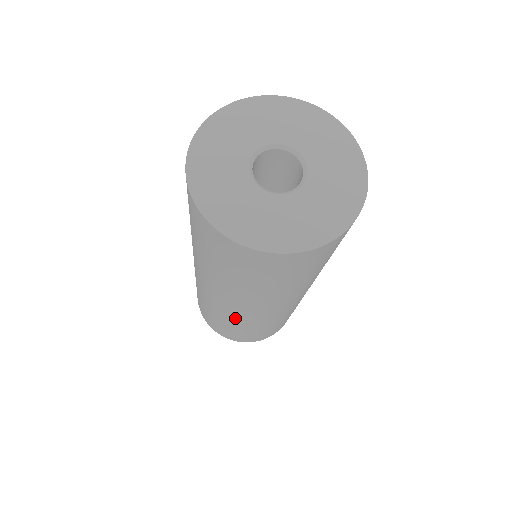
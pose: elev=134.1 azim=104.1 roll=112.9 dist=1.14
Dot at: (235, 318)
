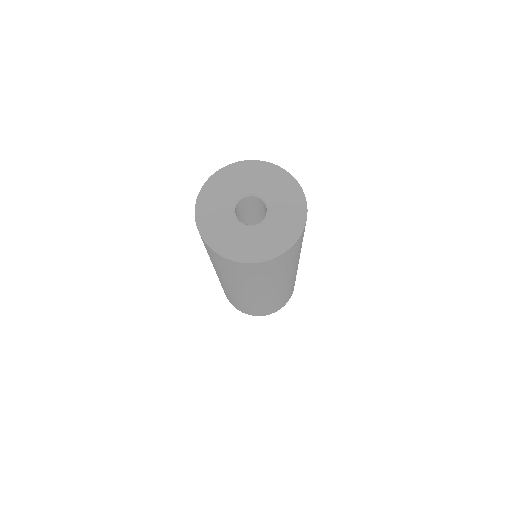
Dot at: (239, 298)
